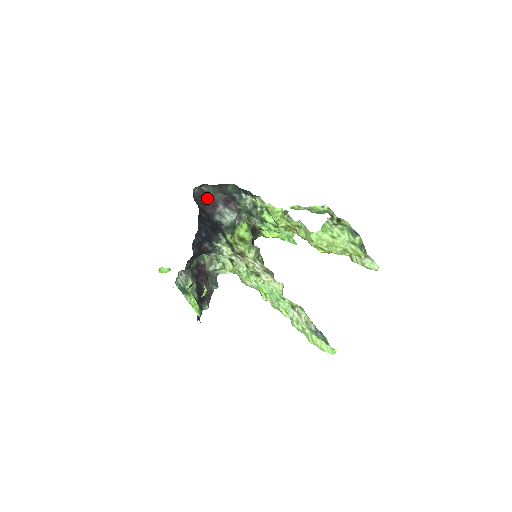
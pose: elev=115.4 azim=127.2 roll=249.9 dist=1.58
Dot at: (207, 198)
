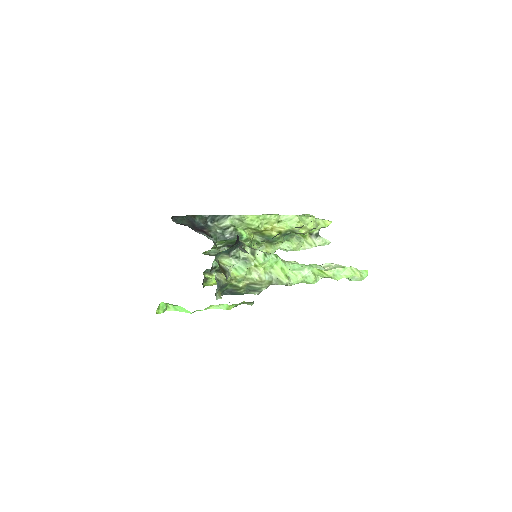
Dot at: (185, 225)
